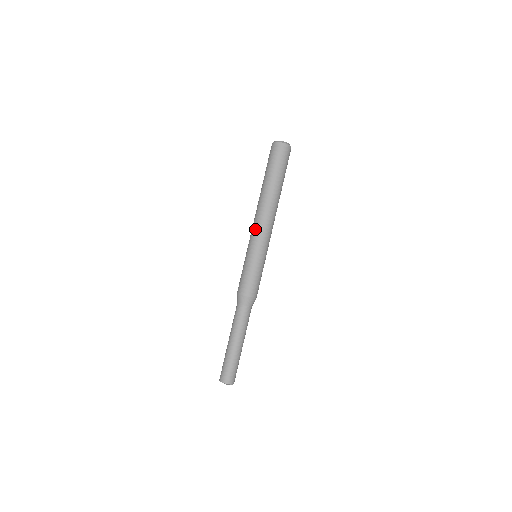
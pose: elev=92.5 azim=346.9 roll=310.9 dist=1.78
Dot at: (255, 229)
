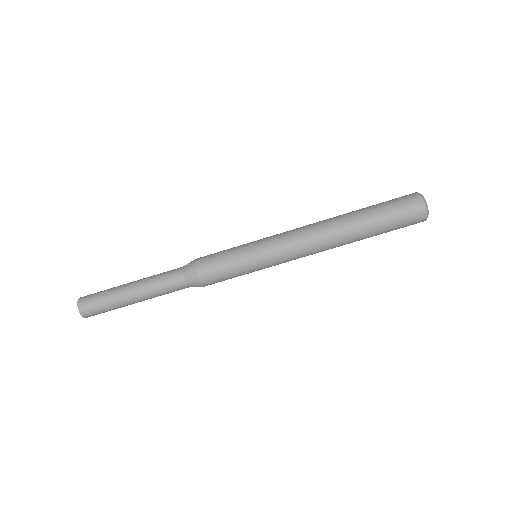
Dot at: (290, 241)
